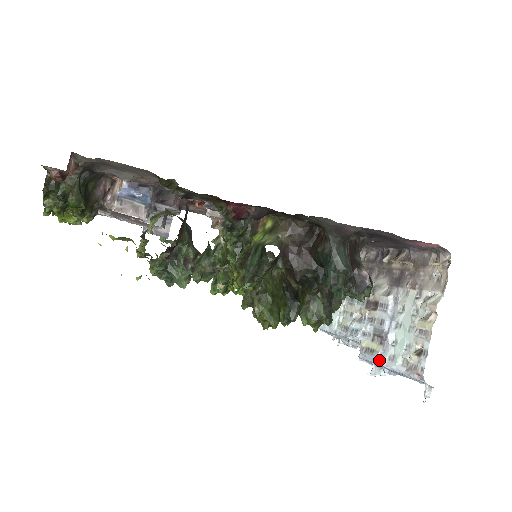
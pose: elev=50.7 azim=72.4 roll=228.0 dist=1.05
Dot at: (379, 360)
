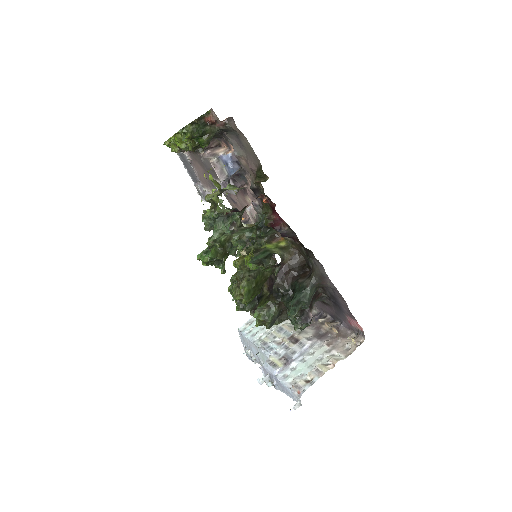
Dot at: (276, 373)
